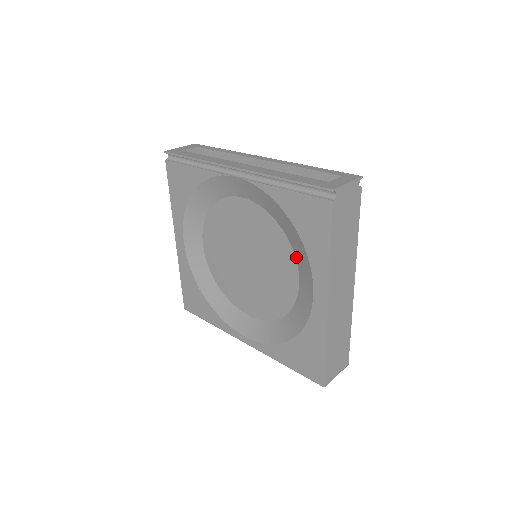
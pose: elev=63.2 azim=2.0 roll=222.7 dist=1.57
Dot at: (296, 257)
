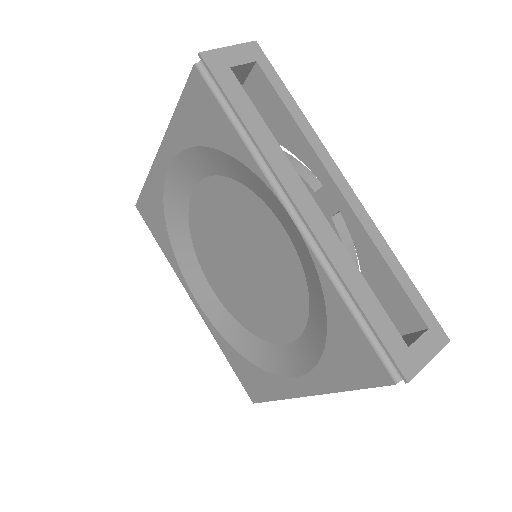
Dot at: (304, 333)
